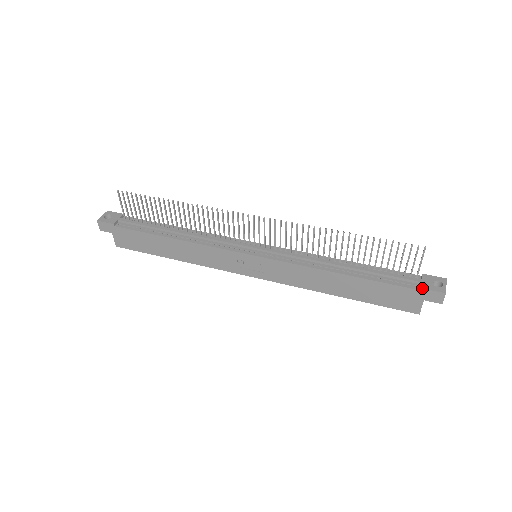
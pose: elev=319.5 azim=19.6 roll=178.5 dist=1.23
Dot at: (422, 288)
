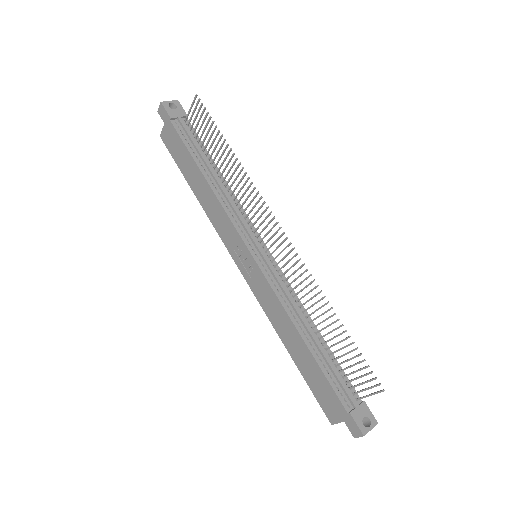
Dot at: (351, 414)
